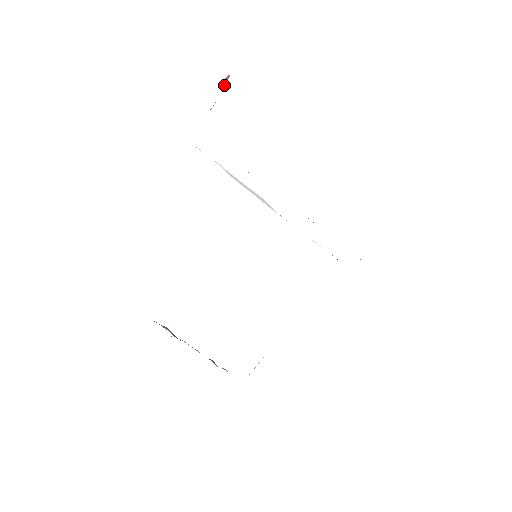
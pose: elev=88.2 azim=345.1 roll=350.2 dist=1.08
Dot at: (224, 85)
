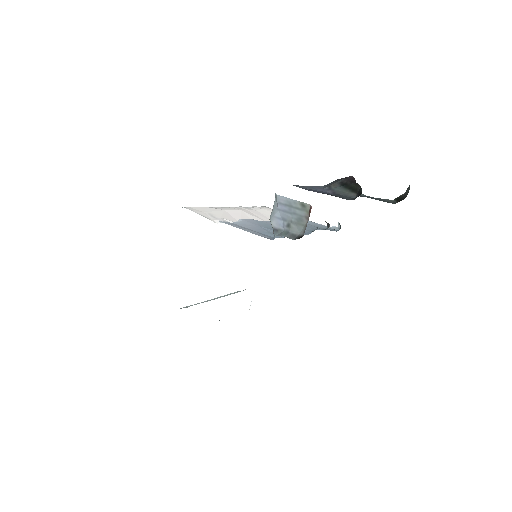
Dot at: (309, 216)
